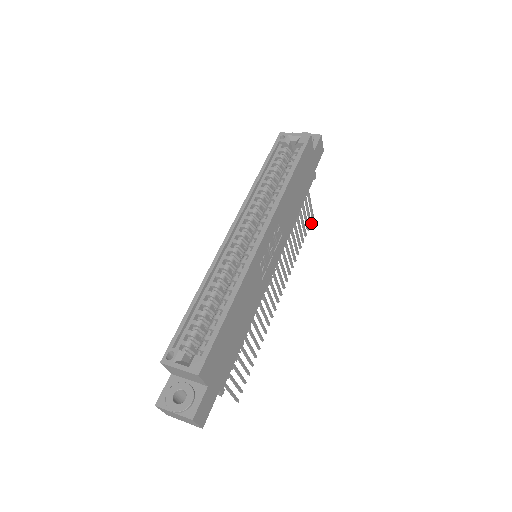
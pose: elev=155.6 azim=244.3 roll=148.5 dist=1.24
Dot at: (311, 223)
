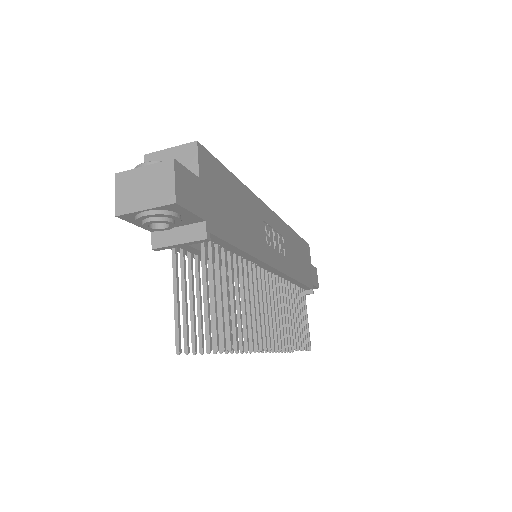
Dot at: (308, 349)
